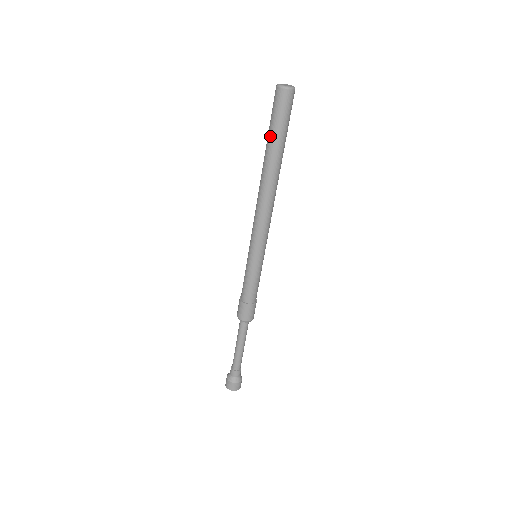
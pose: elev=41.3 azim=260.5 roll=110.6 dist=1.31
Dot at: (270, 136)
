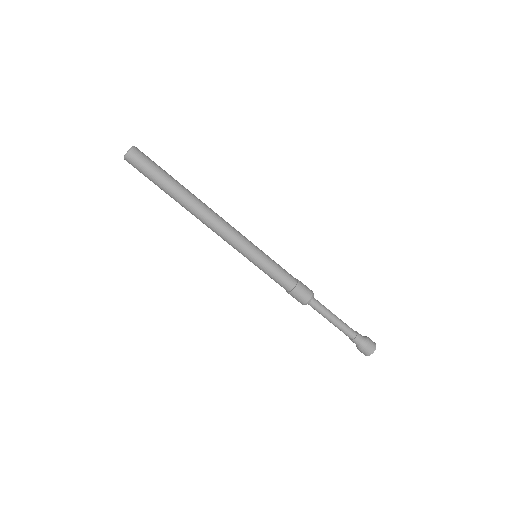
Dot at: occluded
